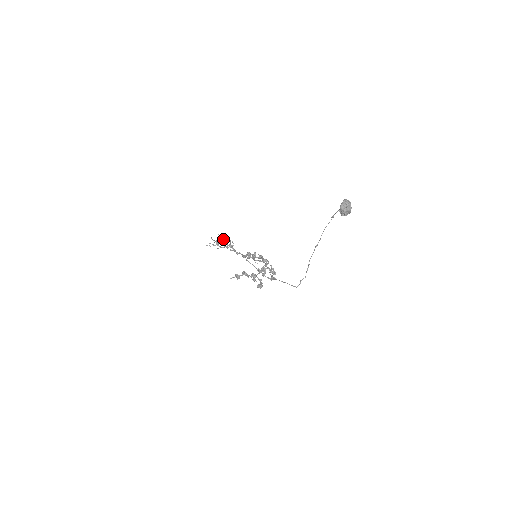
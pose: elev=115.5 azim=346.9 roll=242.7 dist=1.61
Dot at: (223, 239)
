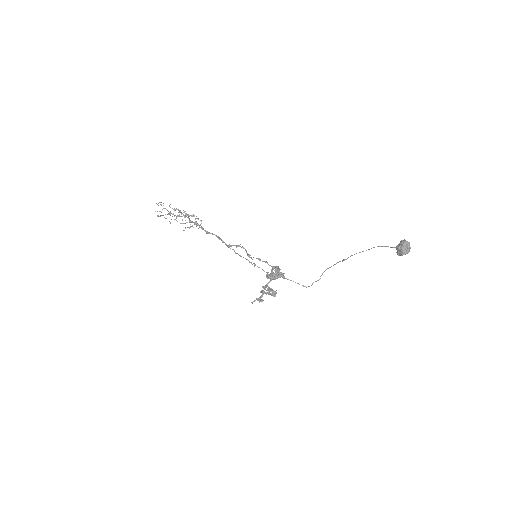
Dot at: (183, 214)
